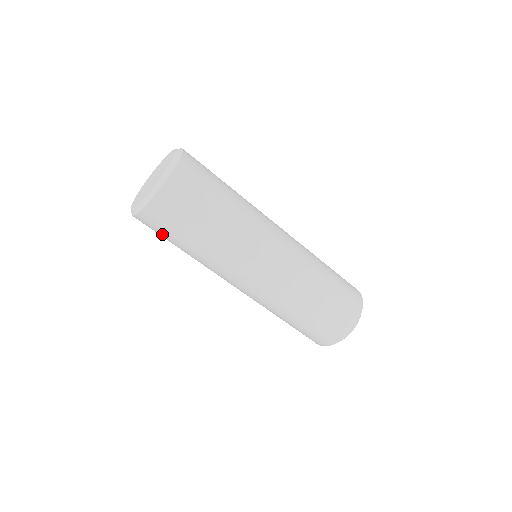
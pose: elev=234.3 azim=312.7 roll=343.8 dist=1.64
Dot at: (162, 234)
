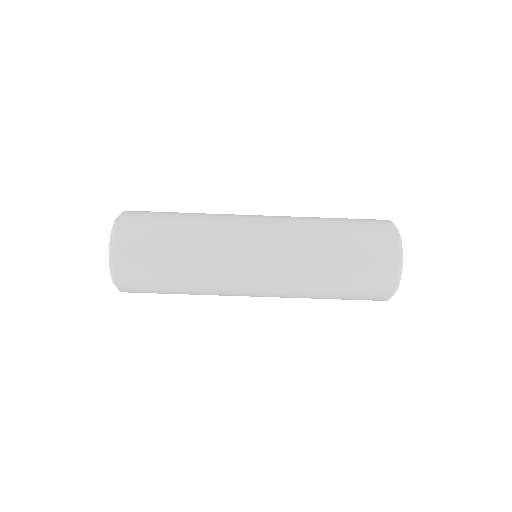
Dot at: (147, 270)
